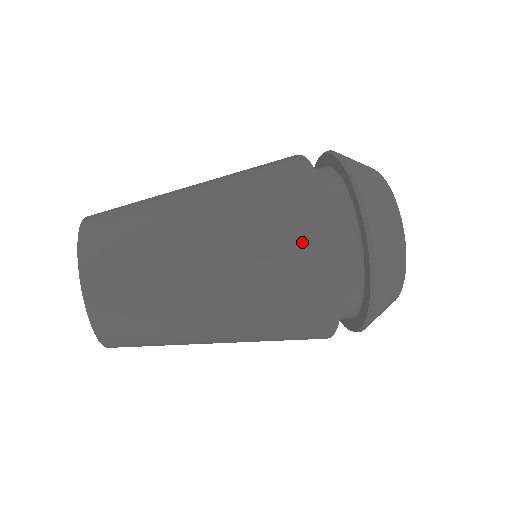
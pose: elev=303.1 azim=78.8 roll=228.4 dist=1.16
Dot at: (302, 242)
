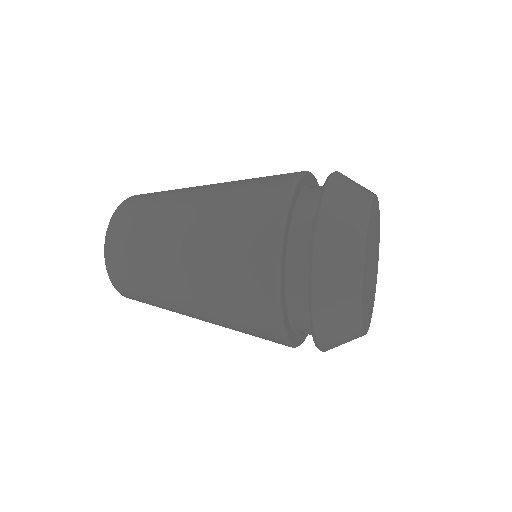
Dot at: (267, 191)
